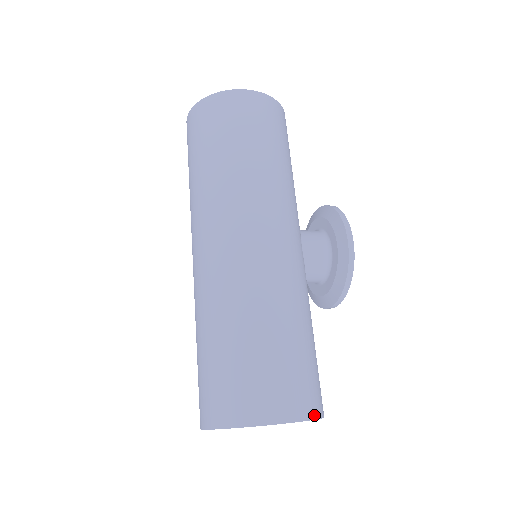
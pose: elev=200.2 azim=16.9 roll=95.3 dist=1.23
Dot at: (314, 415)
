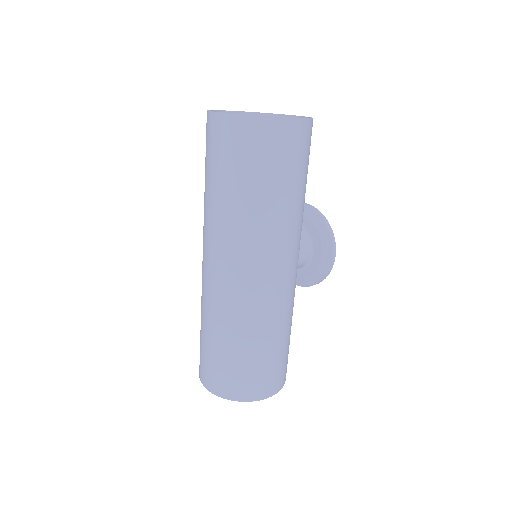
Dot at: (285, 380)
